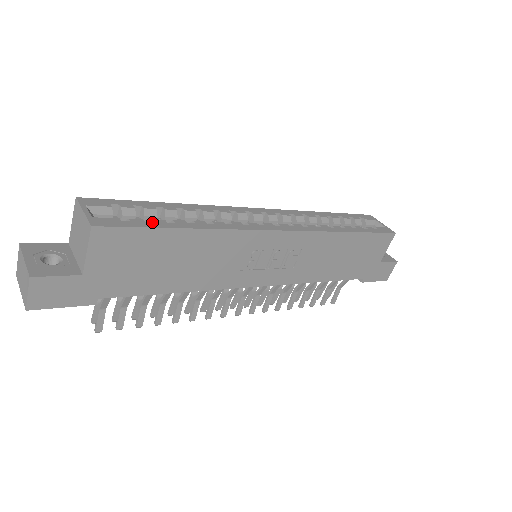
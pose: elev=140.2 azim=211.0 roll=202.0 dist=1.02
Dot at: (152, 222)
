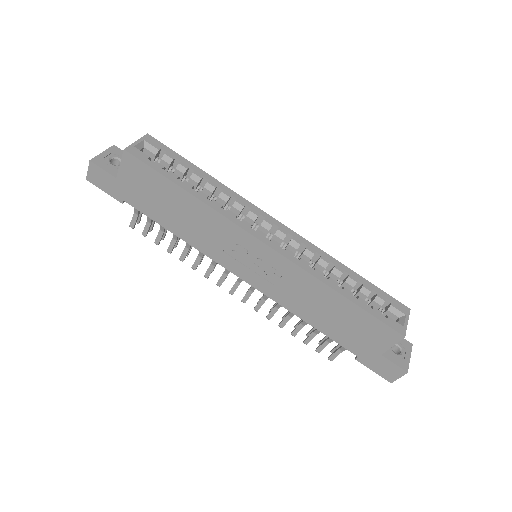
Dot at: occluded
